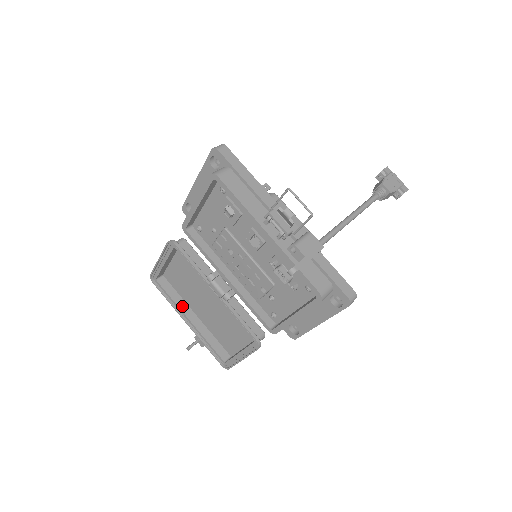
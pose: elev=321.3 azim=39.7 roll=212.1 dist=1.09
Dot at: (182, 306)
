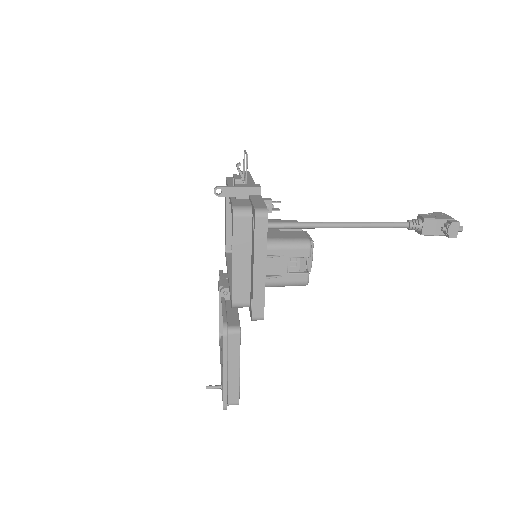
Dot at: occluded
